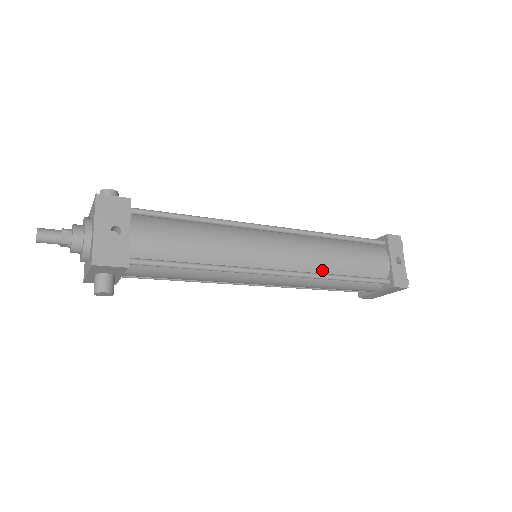
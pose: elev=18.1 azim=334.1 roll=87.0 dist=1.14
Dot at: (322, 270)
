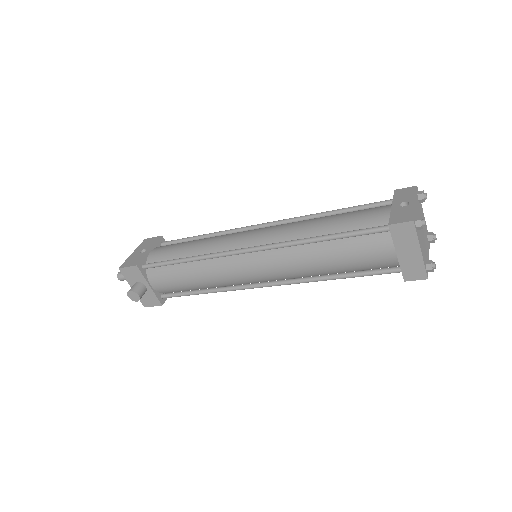
Dot at: (299, 238)
